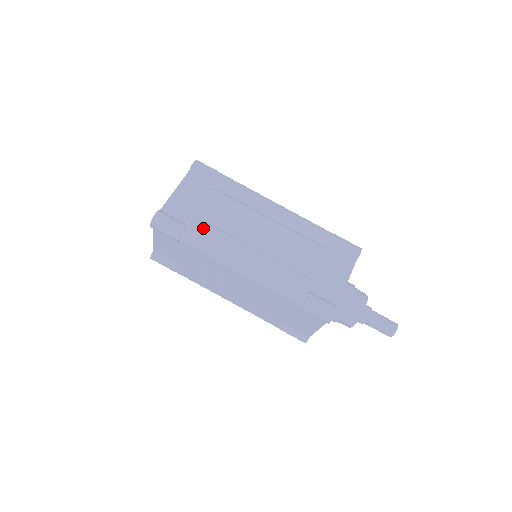
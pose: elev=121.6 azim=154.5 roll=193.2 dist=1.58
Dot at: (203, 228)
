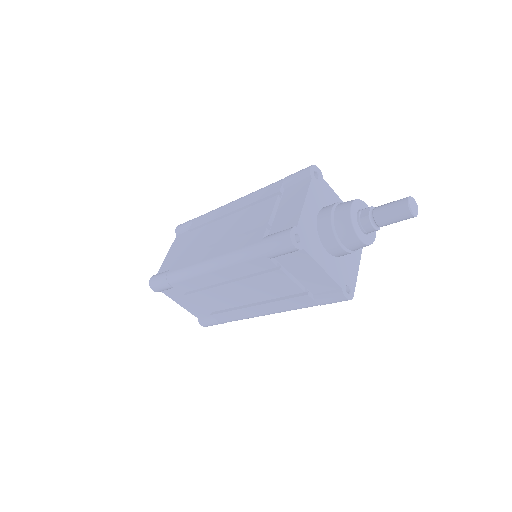
Dot at: (180, 261)
